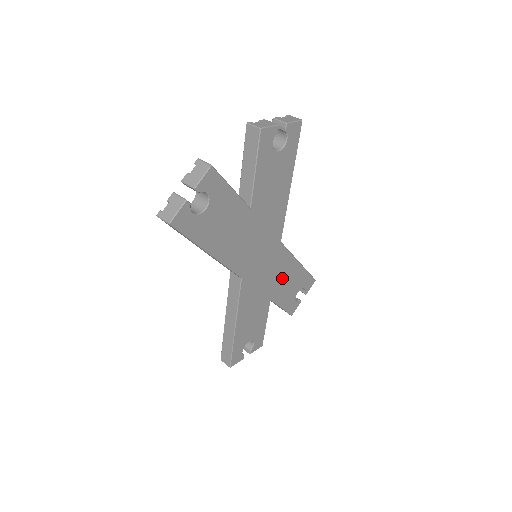
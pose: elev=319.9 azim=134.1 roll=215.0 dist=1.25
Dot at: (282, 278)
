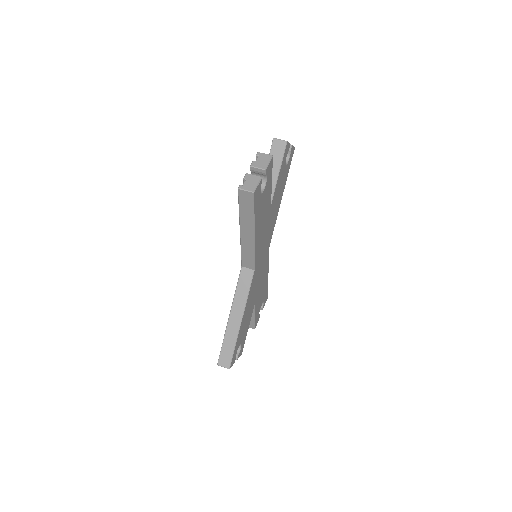
Dot at: (262, 284)
